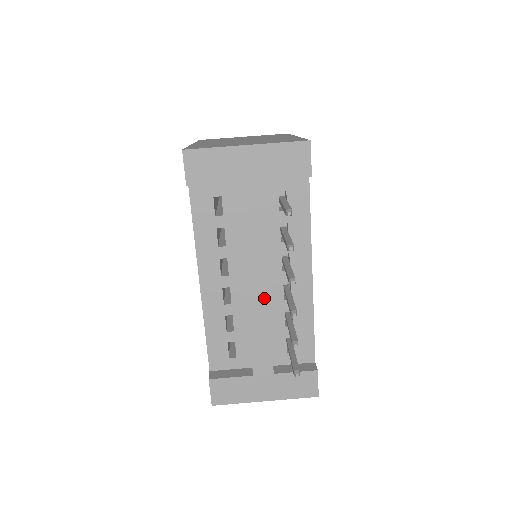
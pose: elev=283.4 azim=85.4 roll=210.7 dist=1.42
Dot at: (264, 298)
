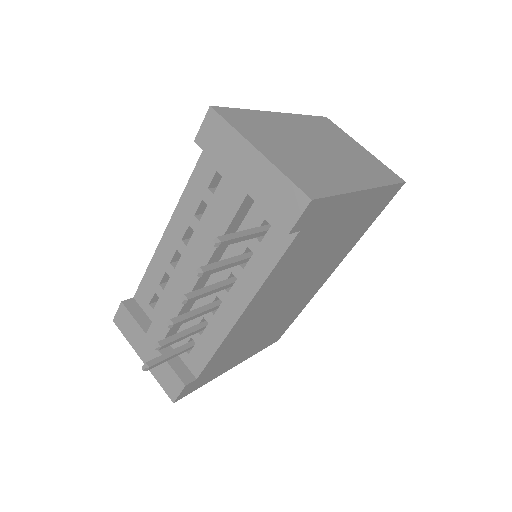
Dot at: (187, 290)
